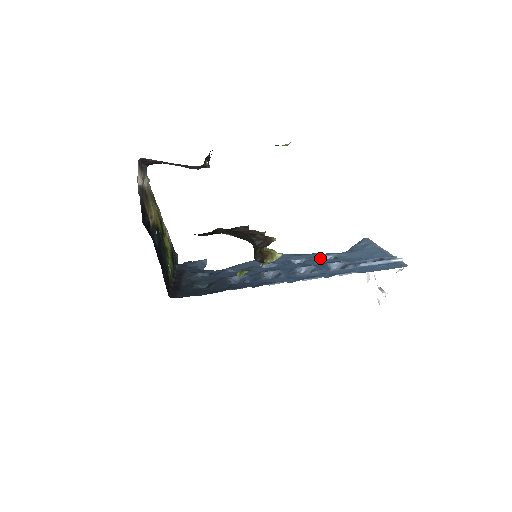
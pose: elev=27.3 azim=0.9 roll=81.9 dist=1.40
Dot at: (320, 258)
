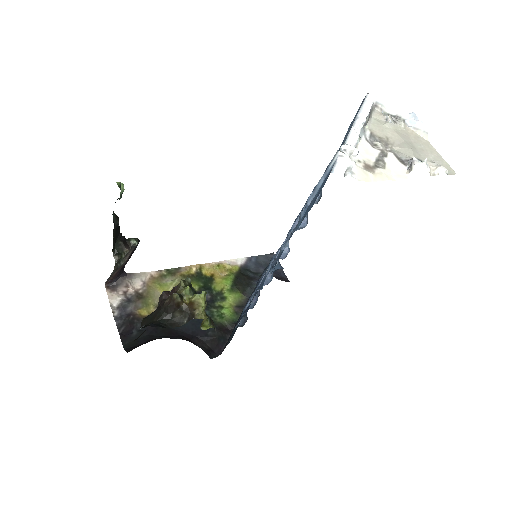
Dot at: occluded
